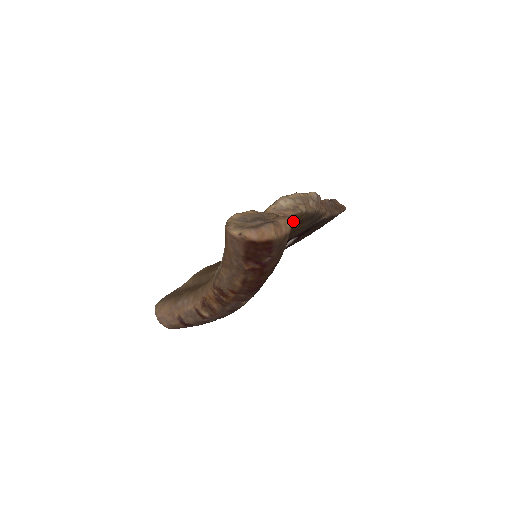
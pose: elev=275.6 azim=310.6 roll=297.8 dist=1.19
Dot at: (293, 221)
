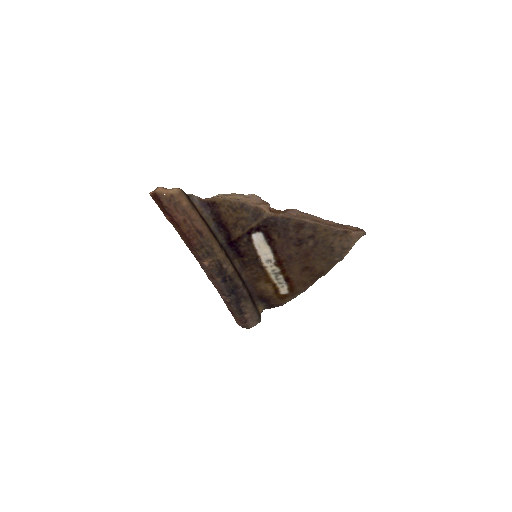
Dot at: (220, 206)
